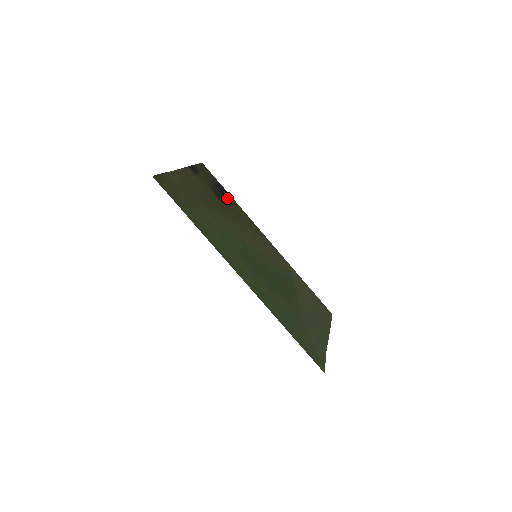
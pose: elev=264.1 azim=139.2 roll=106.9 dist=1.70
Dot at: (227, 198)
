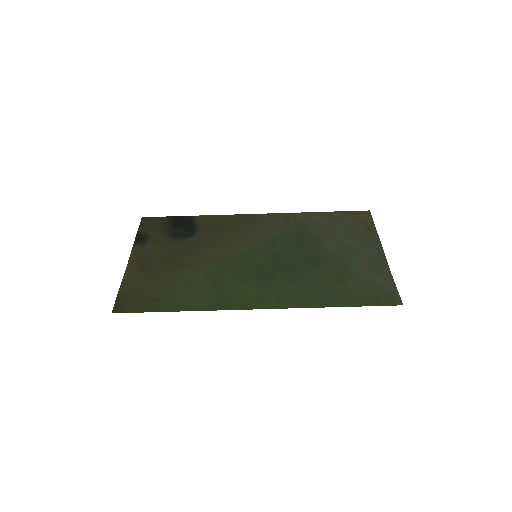
Dot at: (189, 225)
